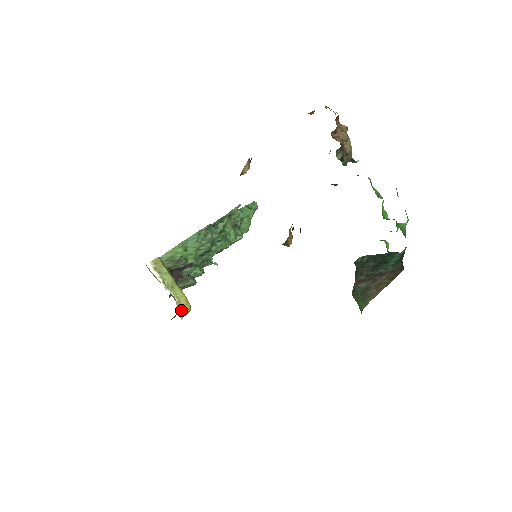
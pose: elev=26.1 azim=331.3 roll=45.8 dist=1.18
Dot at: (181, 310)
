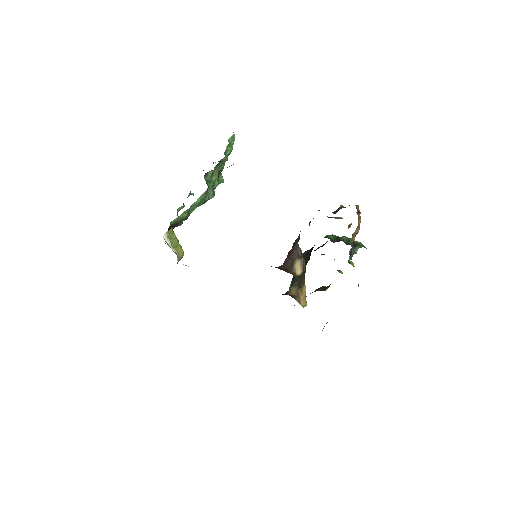
Dot at: (178, 260)
